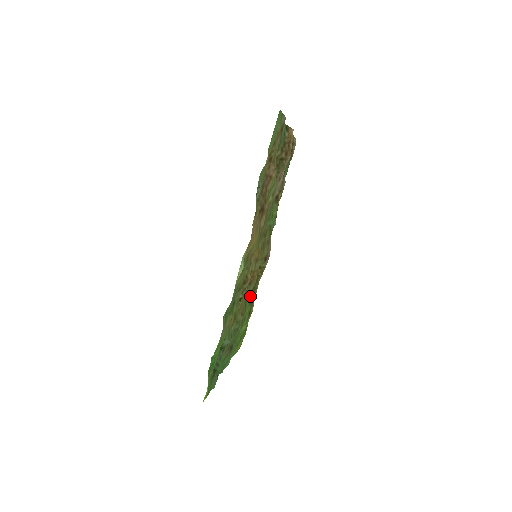
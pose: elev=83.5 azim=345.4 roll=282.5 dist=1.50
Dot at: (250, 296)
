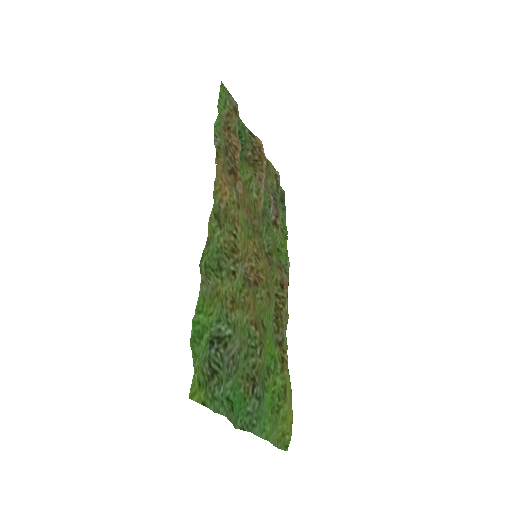
Dot at: (274, 332)
